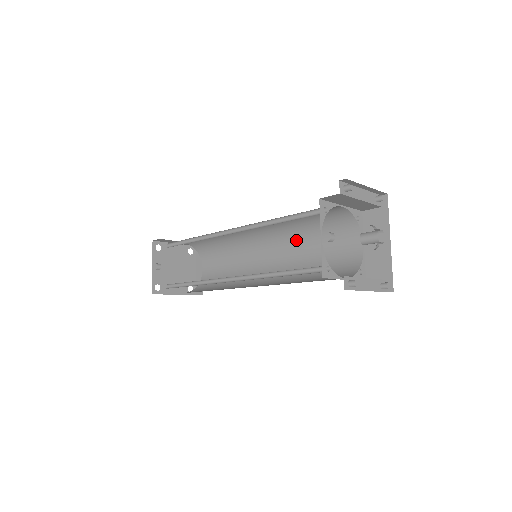
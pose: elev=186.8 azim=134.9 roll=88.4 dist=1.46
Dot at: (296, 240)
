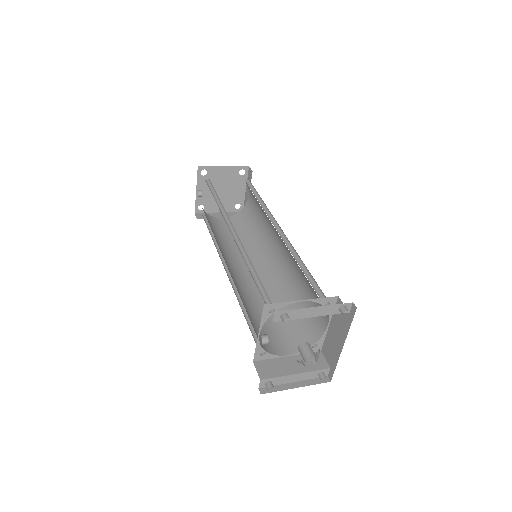
Dot at: (294, 260)
